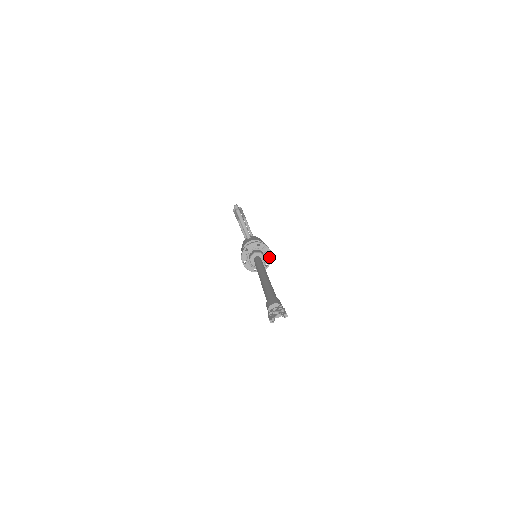
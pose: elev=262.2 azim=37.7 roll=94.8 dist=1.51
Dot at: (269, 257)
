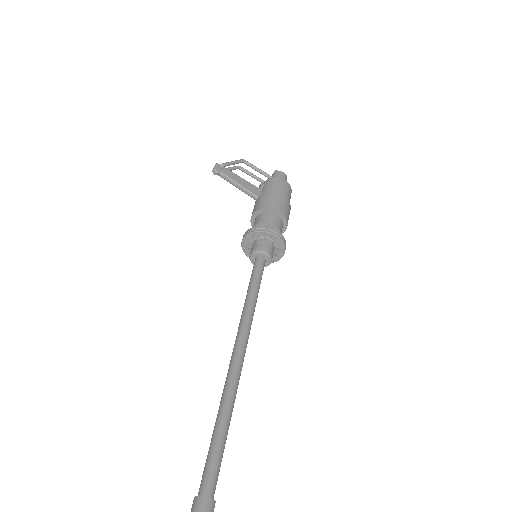
Dot at: (278, 242)
